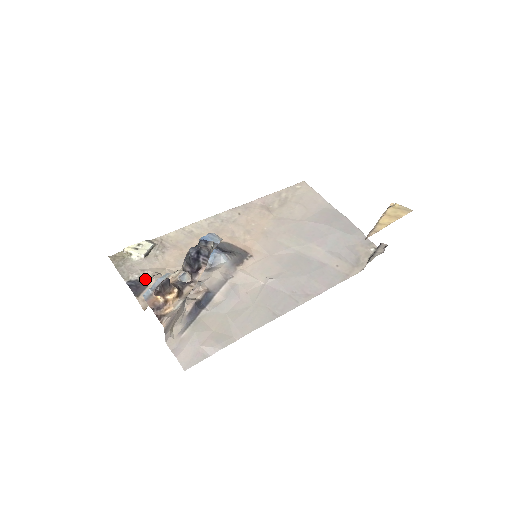
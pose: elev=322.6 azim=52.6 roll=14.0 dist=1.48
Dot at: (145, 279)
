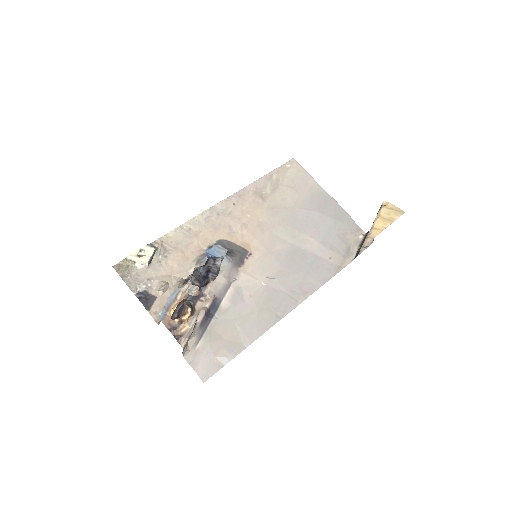
Dot at: (153, 289)
